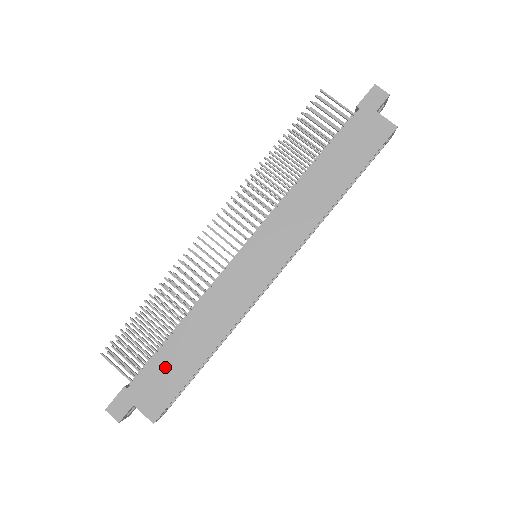
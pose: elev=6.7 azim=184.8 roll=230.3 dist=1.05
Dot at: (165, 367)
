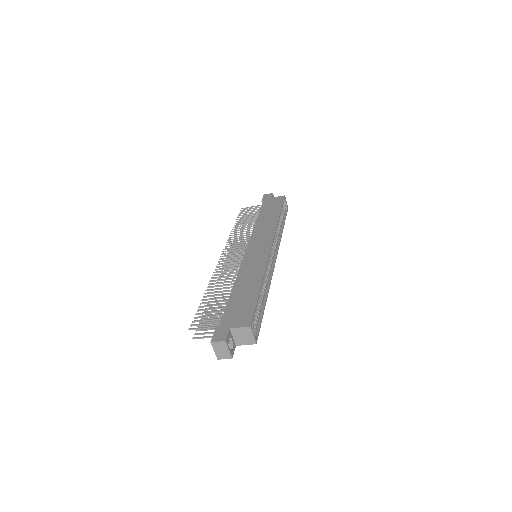
Dot at: (237, 304)
